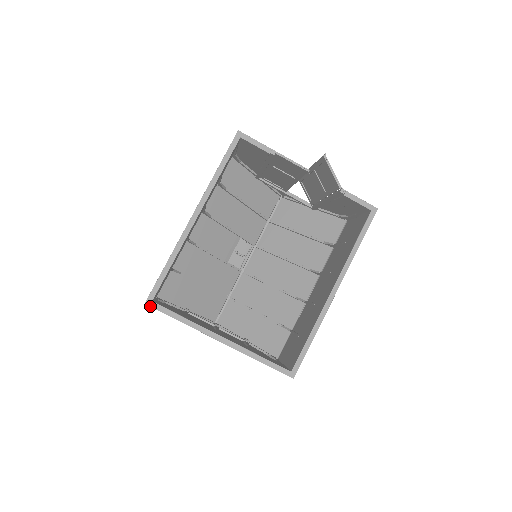
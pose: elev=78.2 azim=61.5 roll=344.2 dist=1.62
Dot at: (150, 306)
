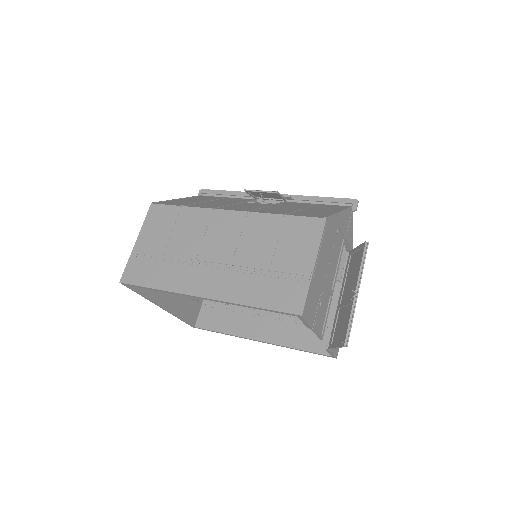
Dot at: occluded
